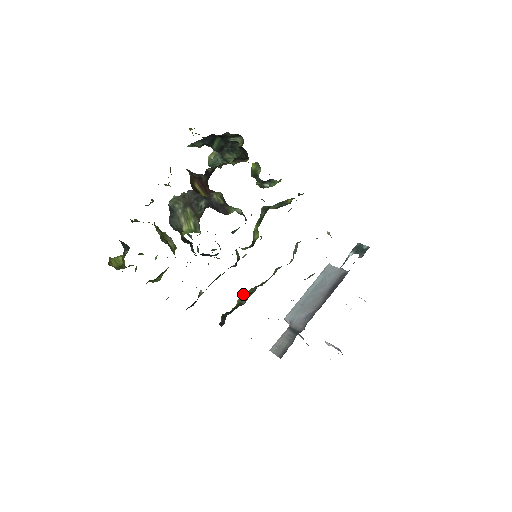
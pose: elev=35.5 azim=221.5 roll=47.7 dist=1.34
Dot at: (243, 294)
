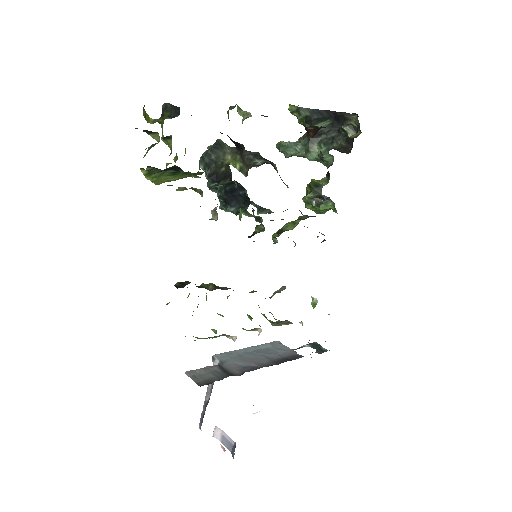
Dot at: occluded
